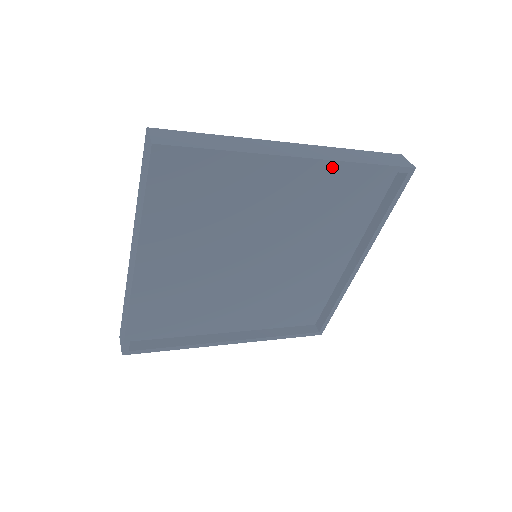
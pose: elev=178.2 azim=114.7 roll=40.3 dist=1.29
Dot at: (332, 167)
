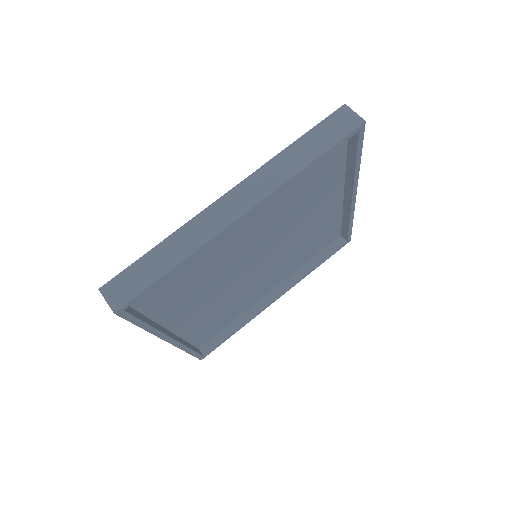
Dot at: (338, 213)
